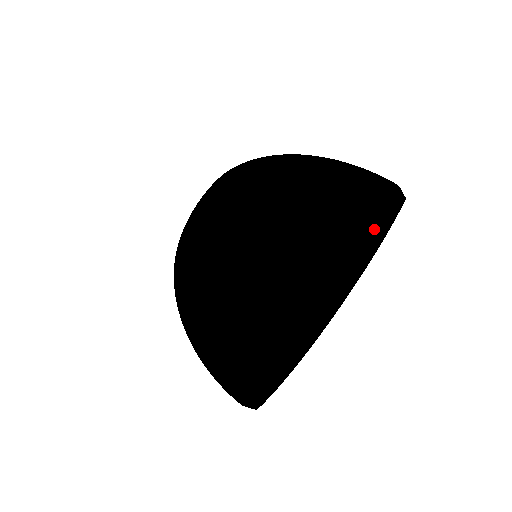
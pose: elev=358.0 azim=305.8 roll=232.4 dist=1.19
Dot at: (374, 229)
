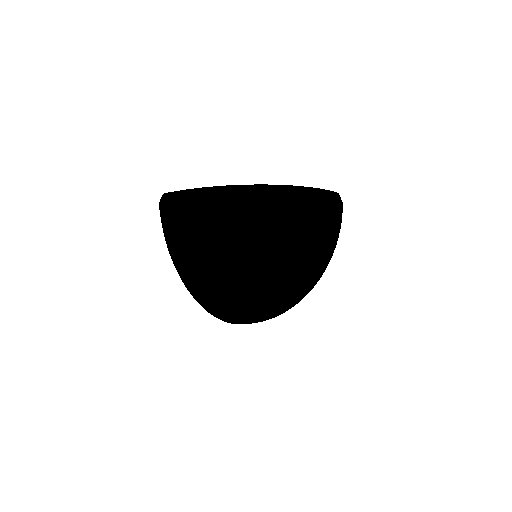
Dot at: (336, 235)
